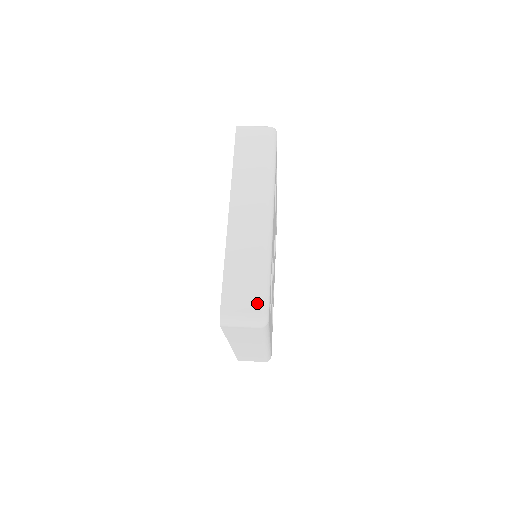
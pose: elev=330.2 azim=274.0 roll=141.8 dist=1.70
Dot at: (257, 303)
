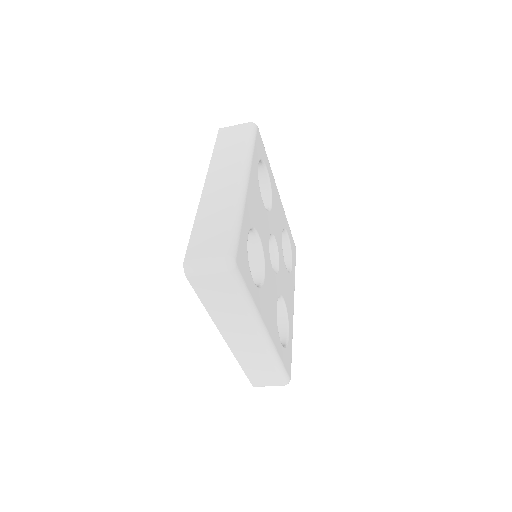
Dot at: occluded
